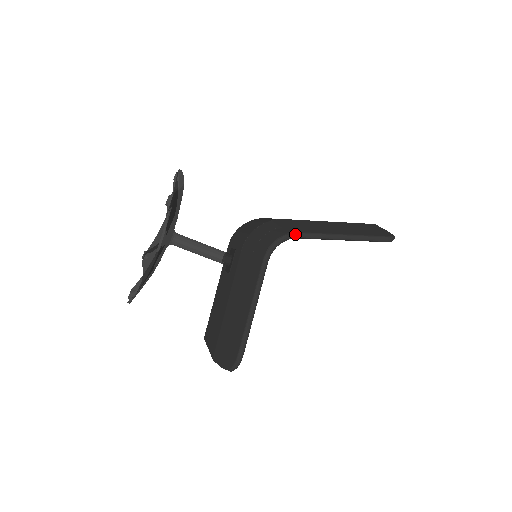
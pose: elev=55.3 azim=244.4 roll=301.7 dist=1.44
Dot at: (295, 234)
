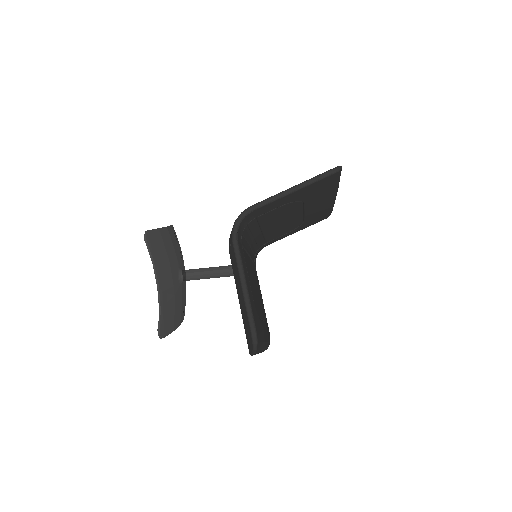
Dot at: (248, 209)
